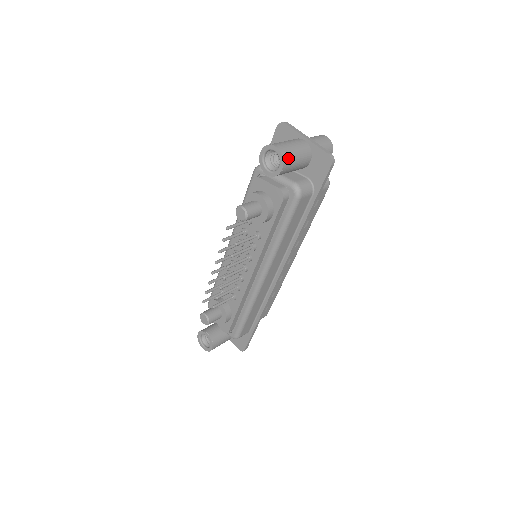
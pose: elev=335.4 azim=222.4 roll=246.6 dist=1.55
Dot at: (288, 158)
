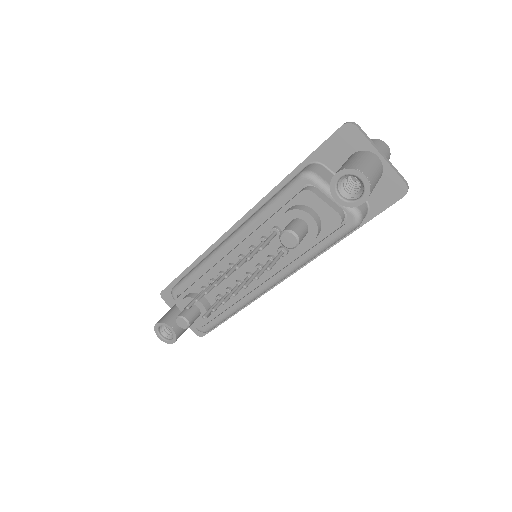
Dot at: (372, 189)
